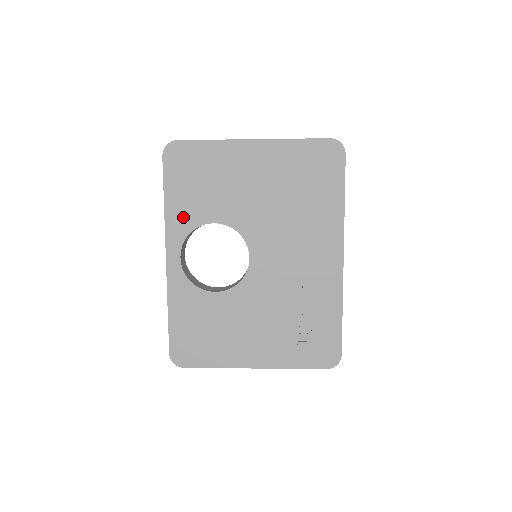
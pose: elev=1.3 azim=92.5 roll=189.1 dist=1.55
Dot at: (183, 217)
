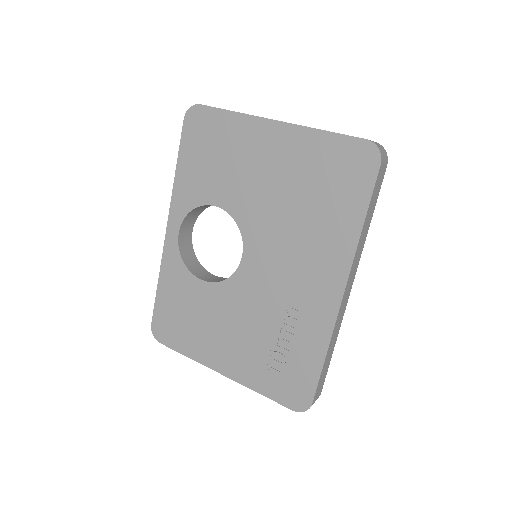
Dot at: (189, 191)
